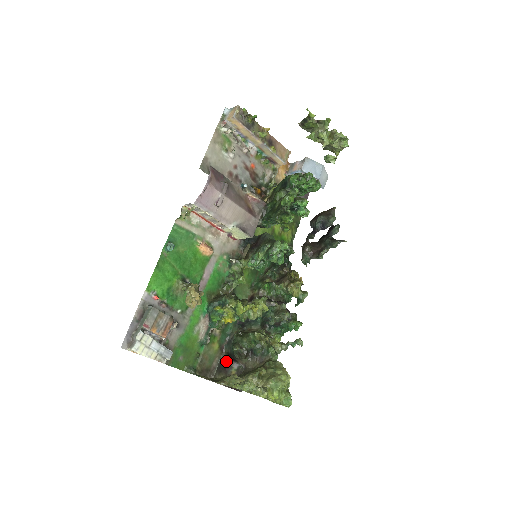
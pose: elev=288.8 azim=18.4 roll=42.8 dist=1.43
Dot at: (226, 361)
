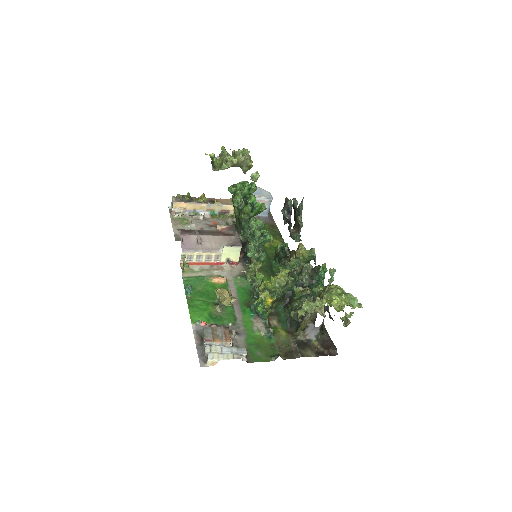
Dot at: (301, 338)
